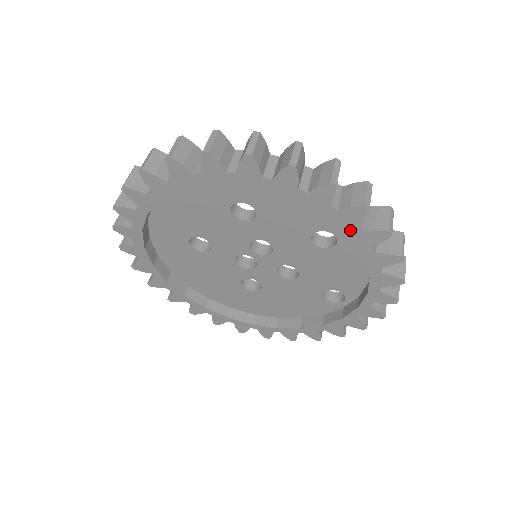
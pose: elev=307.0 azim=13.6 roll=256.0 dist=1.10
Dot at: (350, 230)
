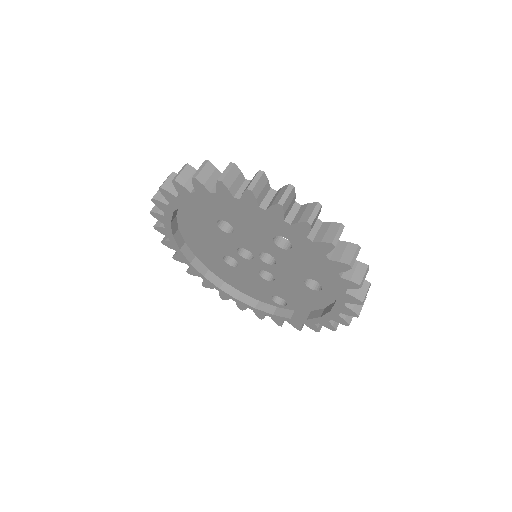
Dot at: (339, 301)
